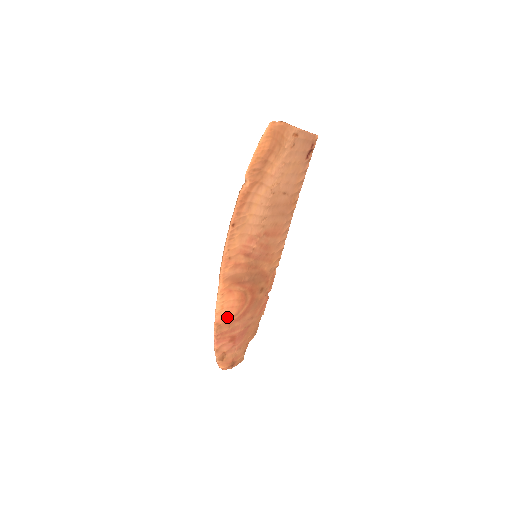
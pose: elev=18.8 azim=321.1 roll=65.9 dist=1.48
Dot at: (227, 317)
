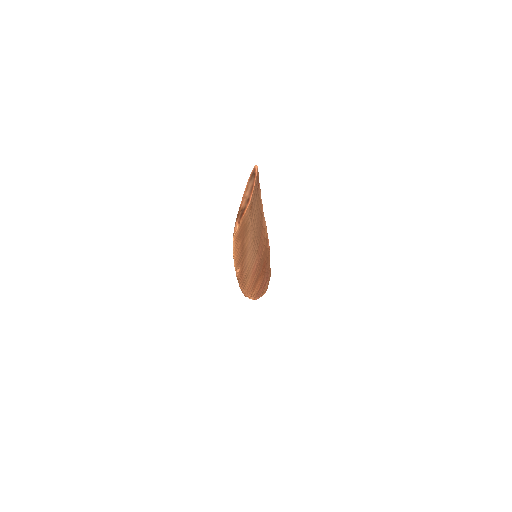
Dot at: (258, 290)
